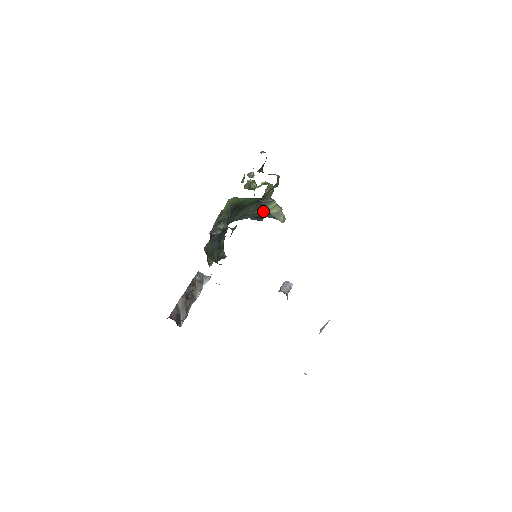
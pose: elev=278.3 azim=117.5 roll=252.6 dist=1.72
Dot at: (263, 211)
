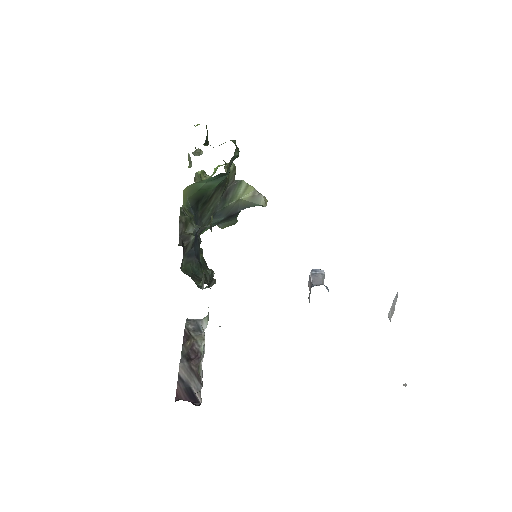
Dot at: (234, 201)
